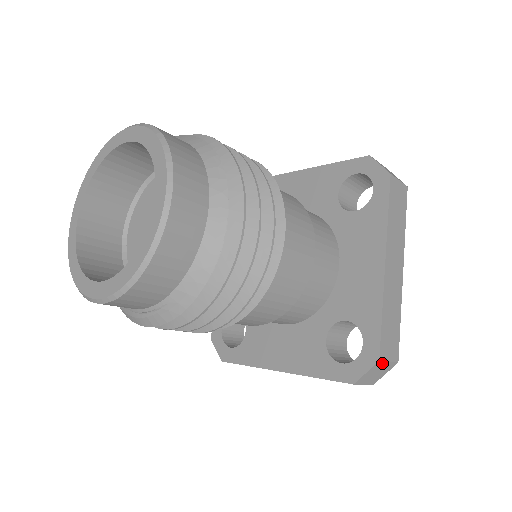
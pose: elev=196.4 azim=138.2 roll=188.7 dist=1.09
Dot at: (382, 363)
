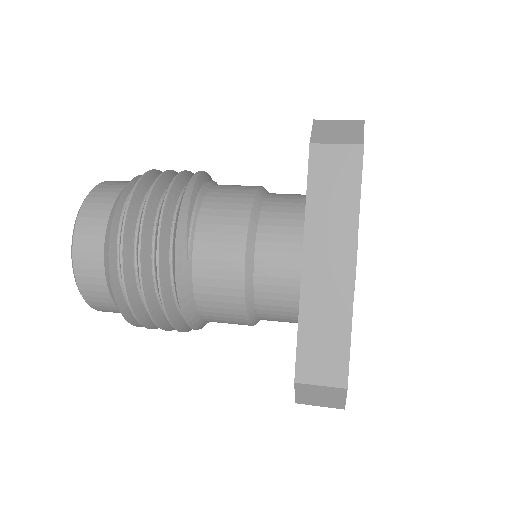
Dot at: (308, 386)
